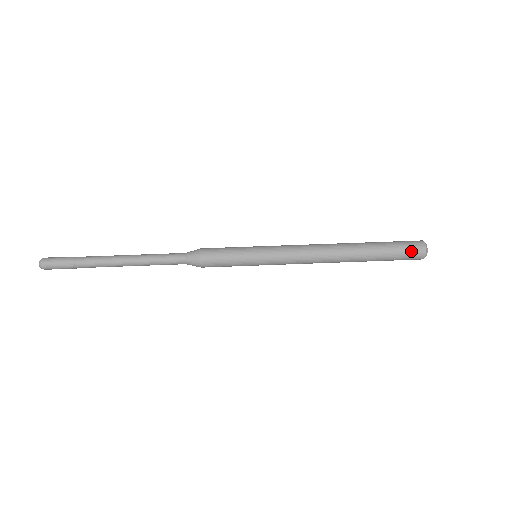
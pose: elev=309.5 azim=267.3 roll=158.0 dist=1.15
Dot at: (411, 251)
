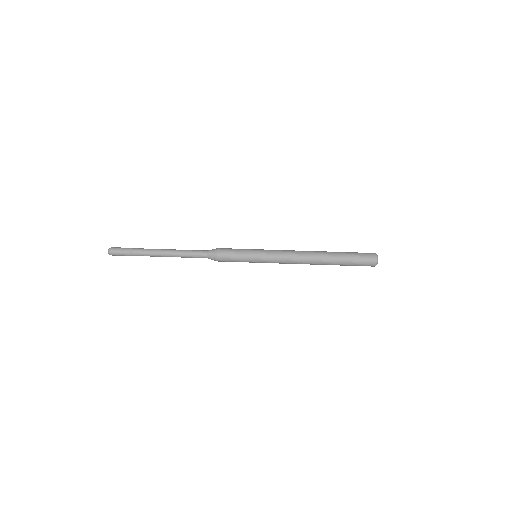
Dot at: (366, 260)
